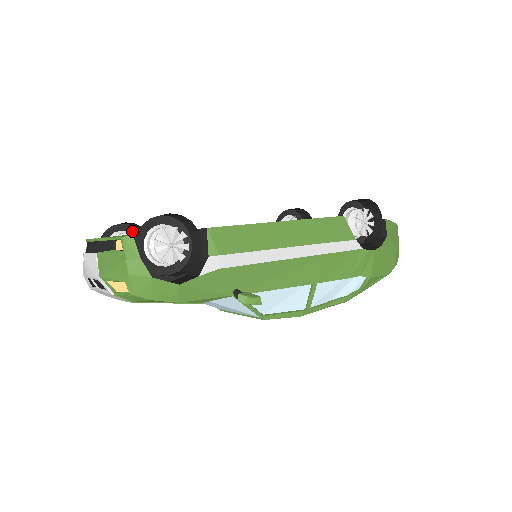
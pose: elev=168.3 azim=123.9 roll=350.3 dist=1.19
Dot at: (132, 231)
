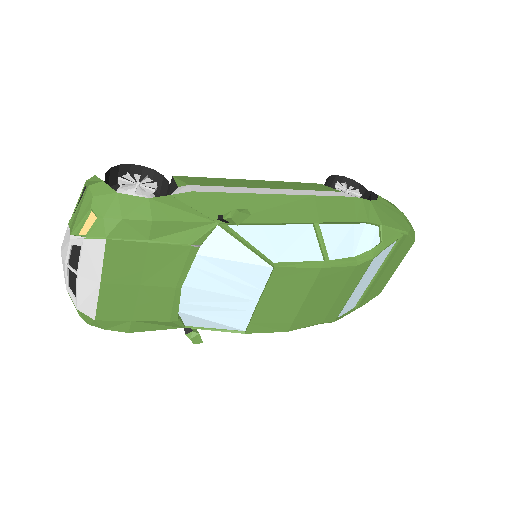
Dot at: occluded
